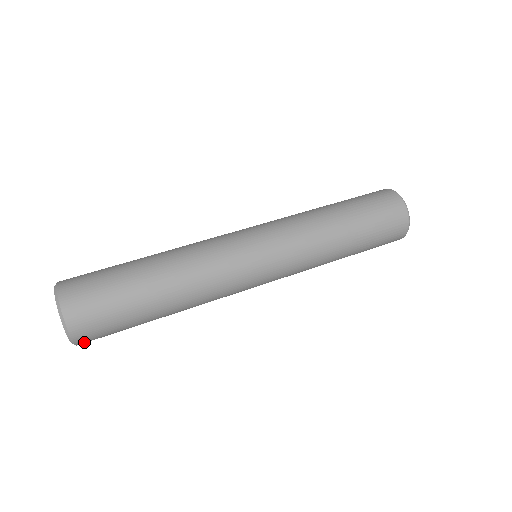
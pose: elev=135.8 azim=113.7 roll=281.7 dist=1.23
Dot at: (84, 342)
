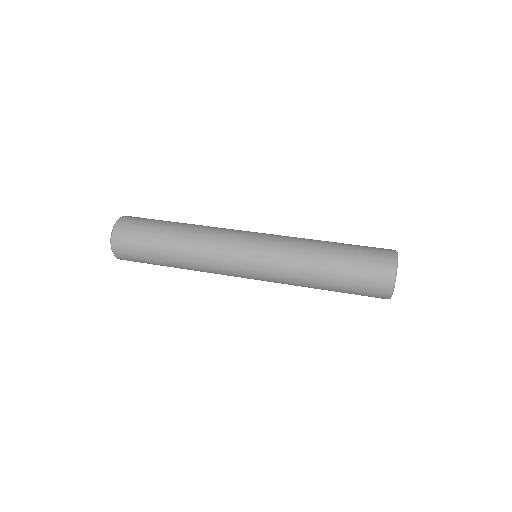
Dot at: (119, 255)
